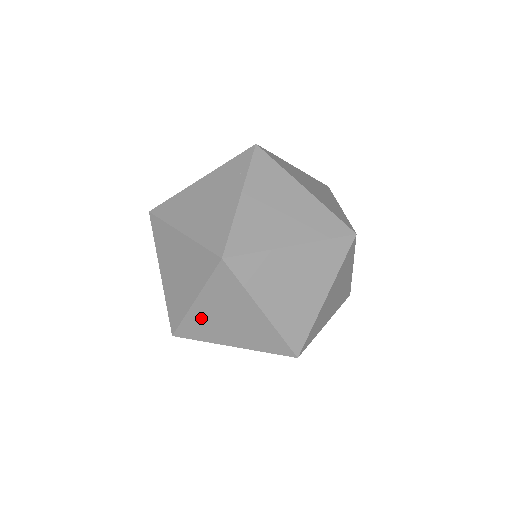
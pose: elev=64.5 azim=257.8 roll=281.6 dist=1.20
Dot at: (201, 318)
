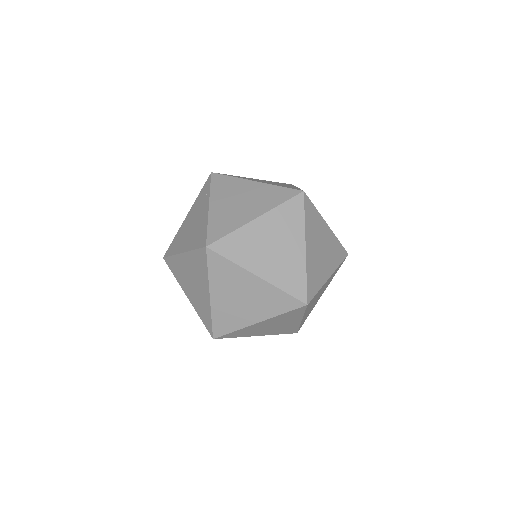
Dot at: (222, 309)
